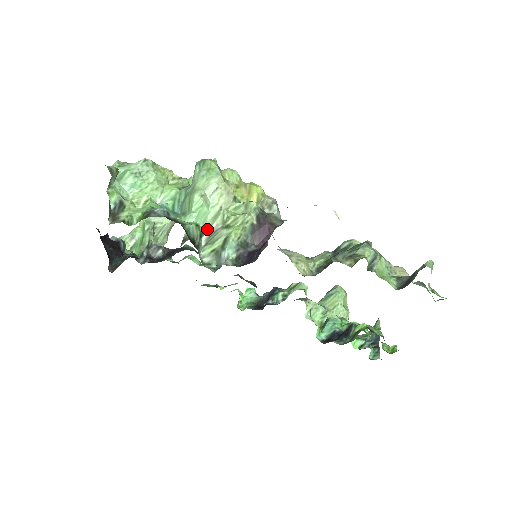
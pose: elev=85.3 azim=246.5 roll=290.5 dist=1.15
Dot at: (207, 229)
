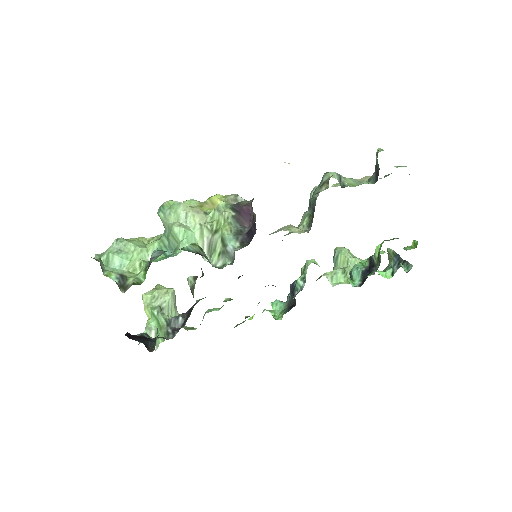
Dot at: (202, 248)
